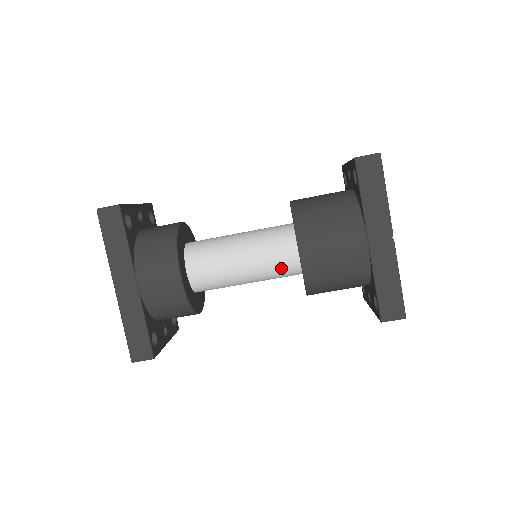
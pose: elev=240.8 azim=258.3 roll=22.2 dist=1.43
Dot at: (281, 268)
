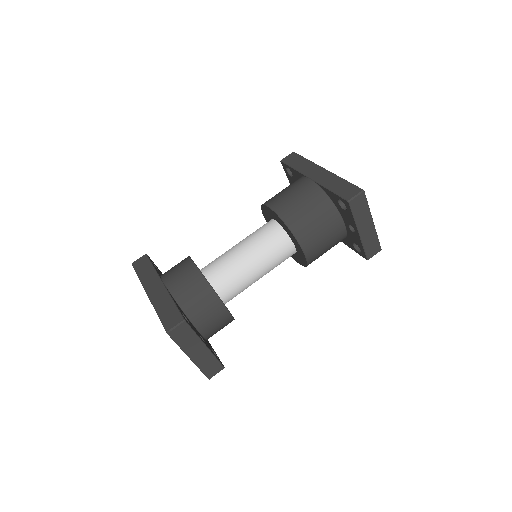
Dot at: (270, 237)
